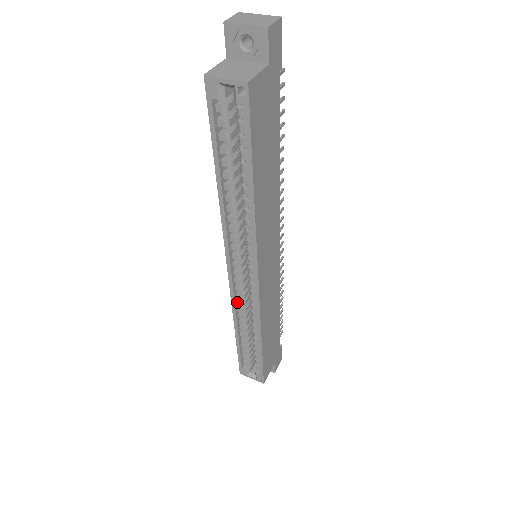
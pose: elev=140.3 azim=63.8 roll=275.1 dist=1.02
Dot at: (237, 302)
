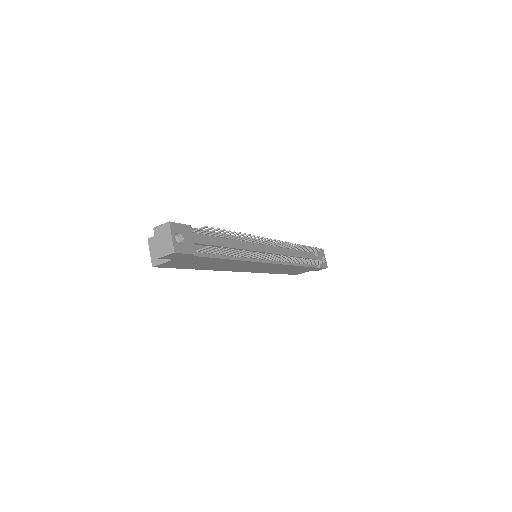
Dot at: occluded
